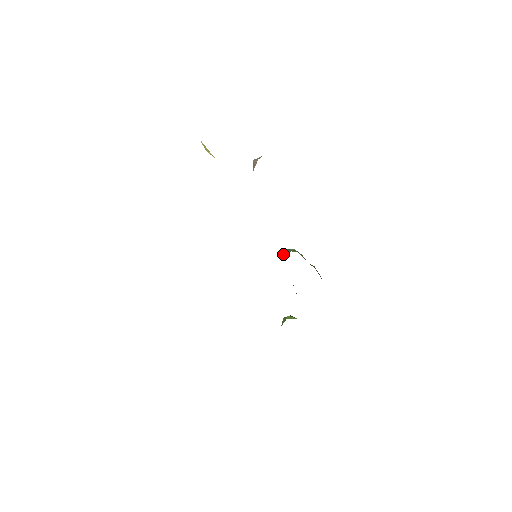
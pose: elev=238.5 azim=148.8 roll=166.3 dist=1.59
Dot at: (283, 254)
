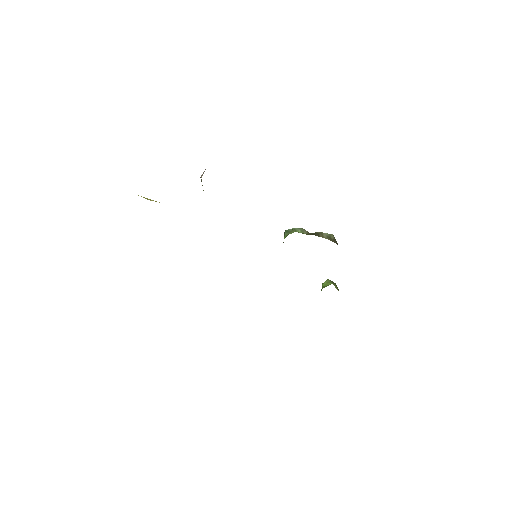
Dot at: occluded
